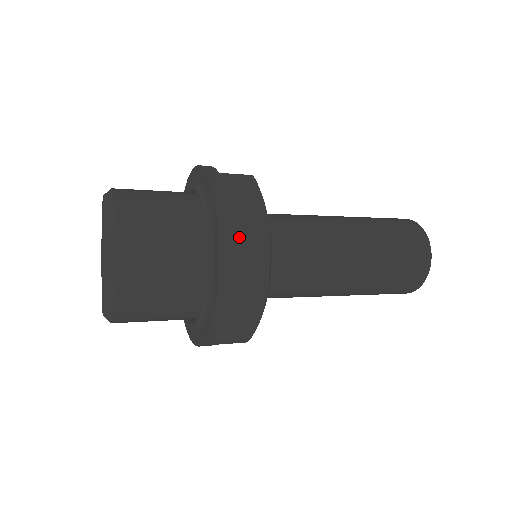
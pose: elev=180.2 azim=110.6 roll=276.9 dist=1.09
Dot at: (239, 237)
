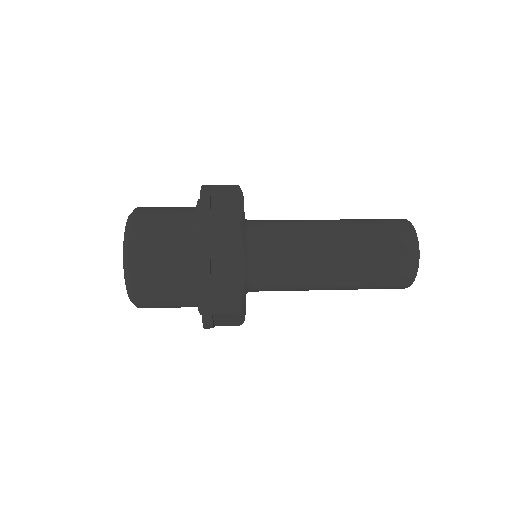
Dot at: (218, 211)
